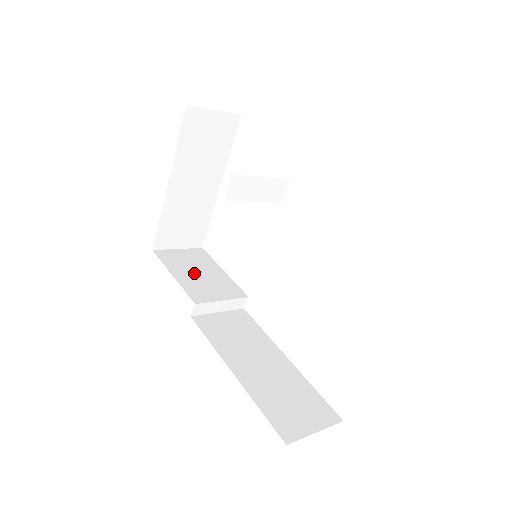
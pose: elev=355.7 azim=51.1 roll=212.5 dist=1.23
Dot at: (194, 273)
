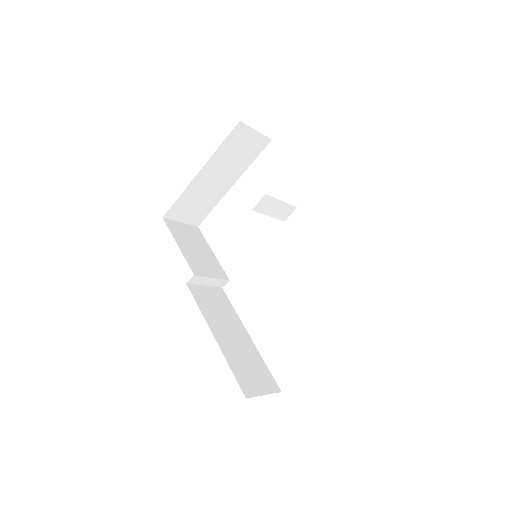
Dot at: (193, 248)
